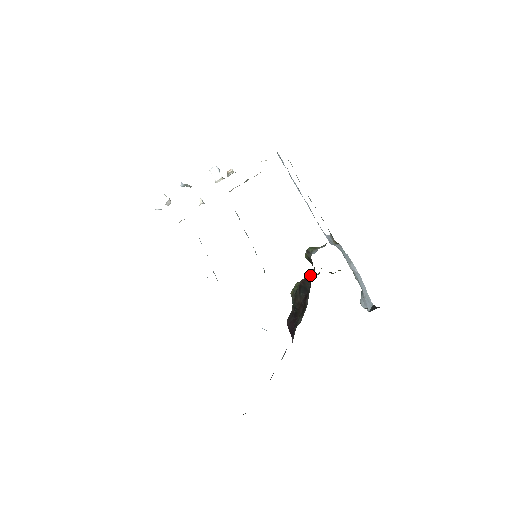
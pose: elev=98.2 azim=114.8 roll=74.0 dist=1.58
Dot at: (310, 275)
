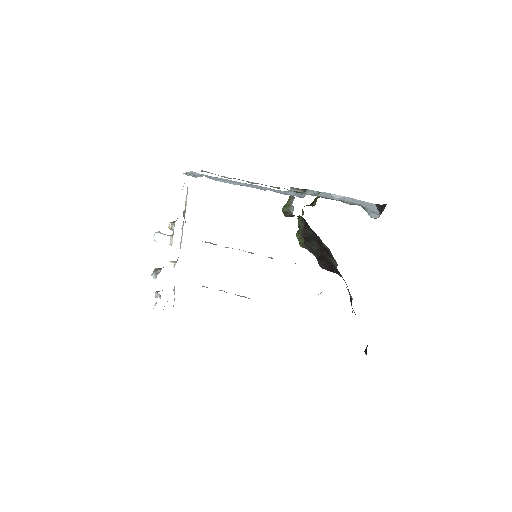
Dot at: (302, 223)
